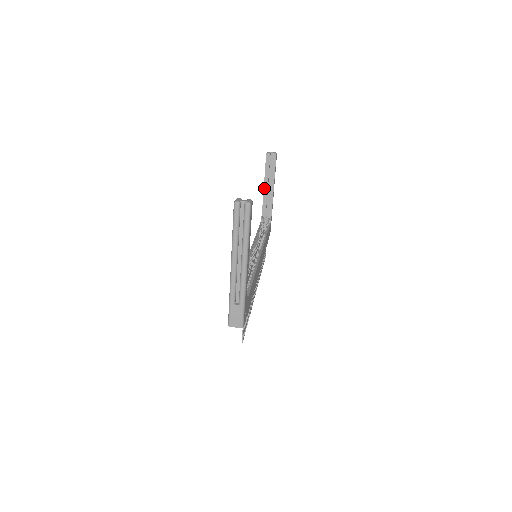
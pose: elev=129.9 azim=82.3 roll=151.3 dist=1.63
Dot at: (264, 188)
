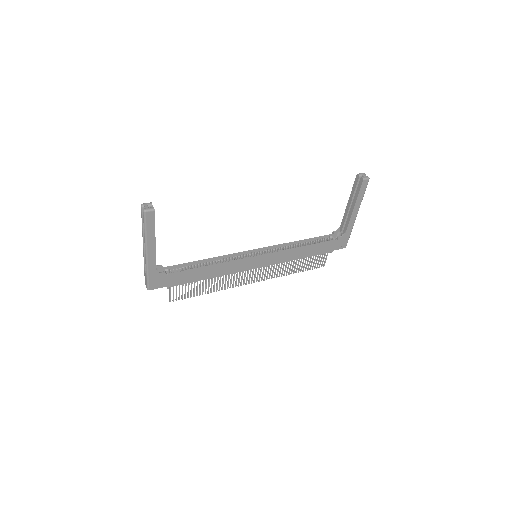
Dot at: (347, 205)
